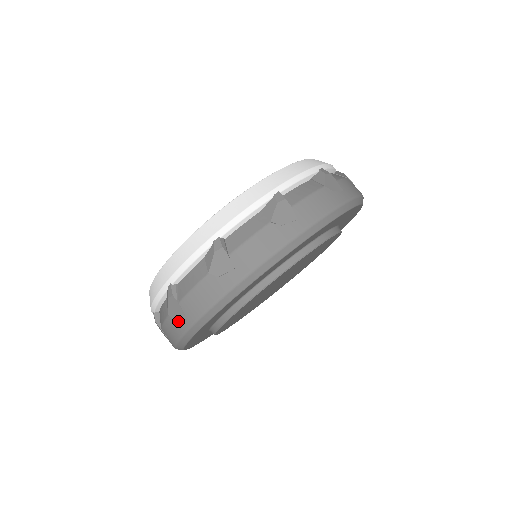
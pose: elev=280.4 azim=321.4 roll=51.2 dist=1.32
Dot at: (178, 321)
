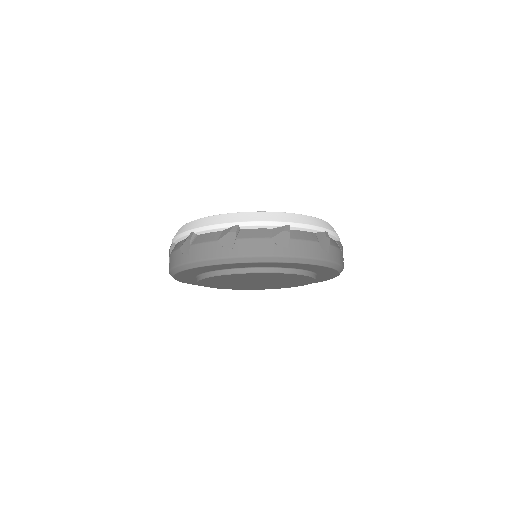
Dot at: occluded
